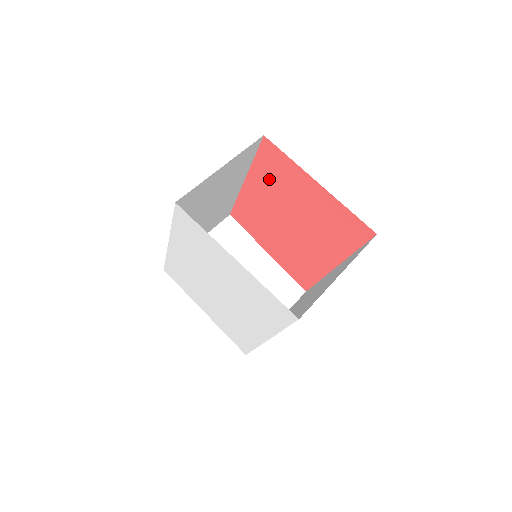
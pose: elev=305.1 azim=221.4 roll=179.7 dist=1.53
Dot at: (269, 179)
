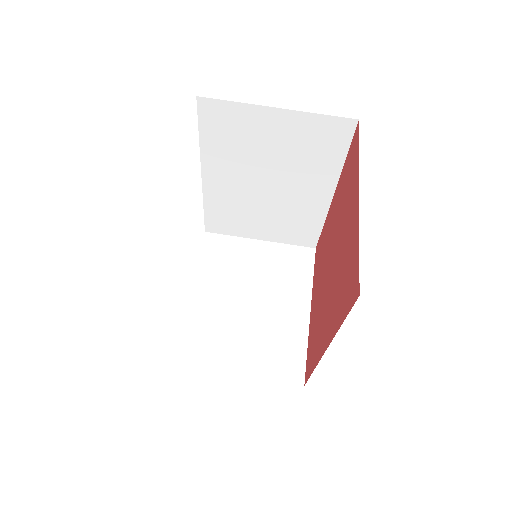
Dot at: (342, 191)
